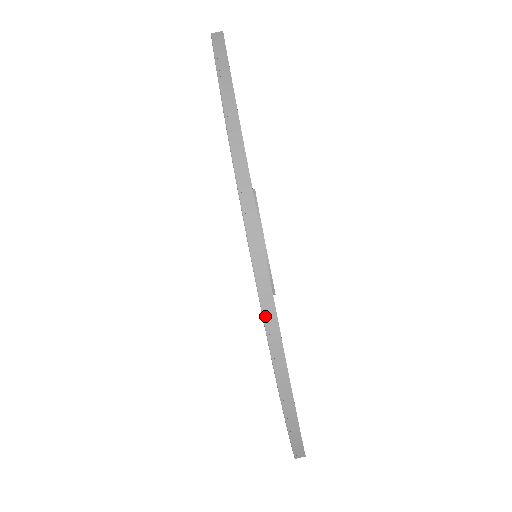
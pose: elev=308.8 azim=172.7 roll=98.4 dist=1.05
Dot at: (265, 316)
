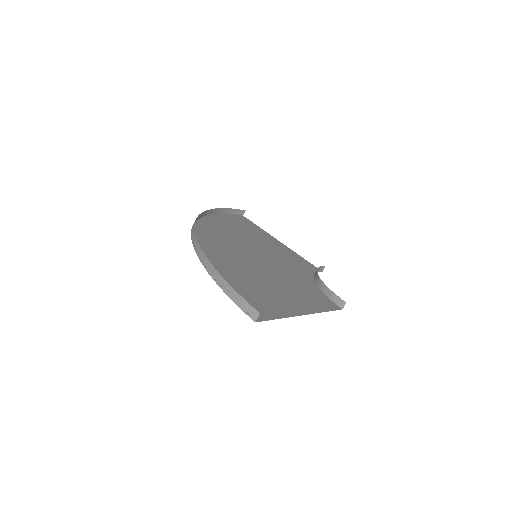
Dot at: (192, 236)
